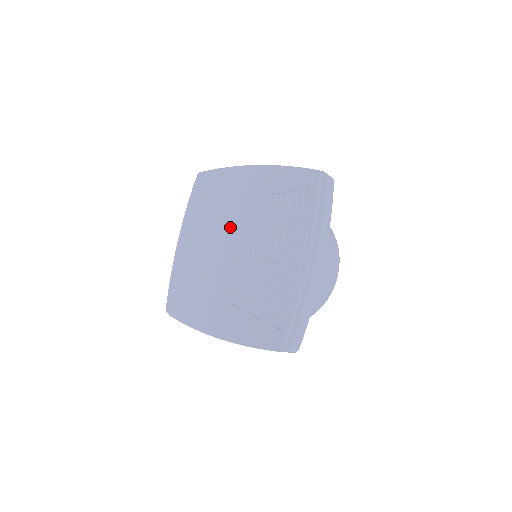
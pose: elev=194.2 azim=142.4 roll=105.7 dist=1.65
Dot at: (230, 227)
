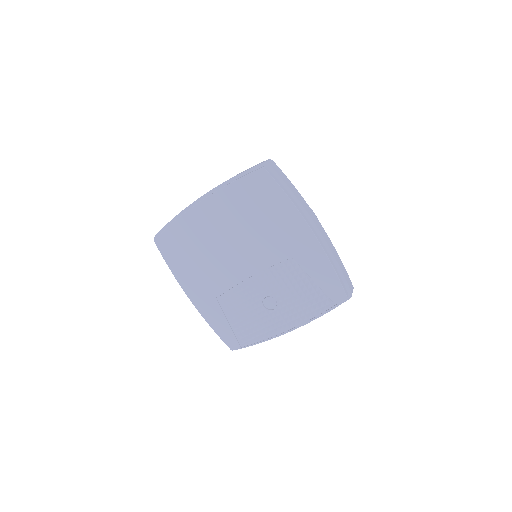
Dot at: (255, 251)
